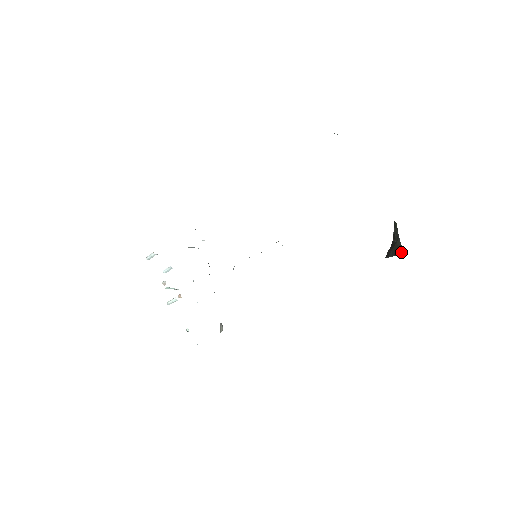
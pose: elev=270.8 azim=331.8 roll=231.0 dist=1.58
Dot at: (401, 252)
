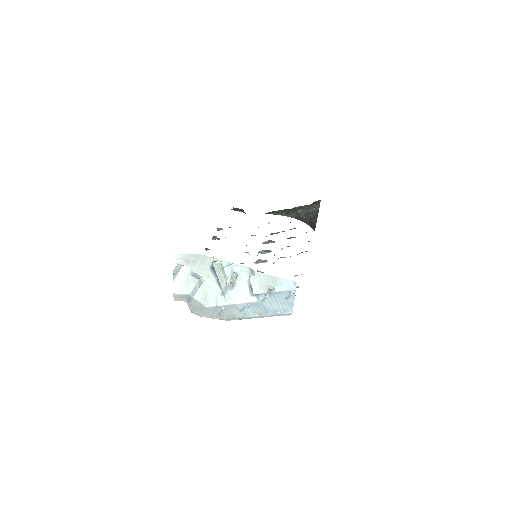
Dot at: (317, 212)
